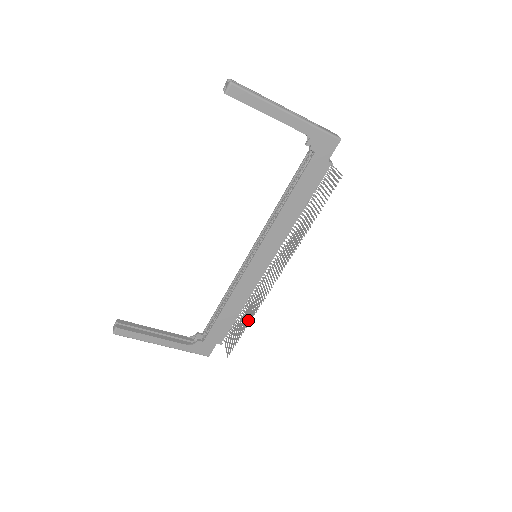
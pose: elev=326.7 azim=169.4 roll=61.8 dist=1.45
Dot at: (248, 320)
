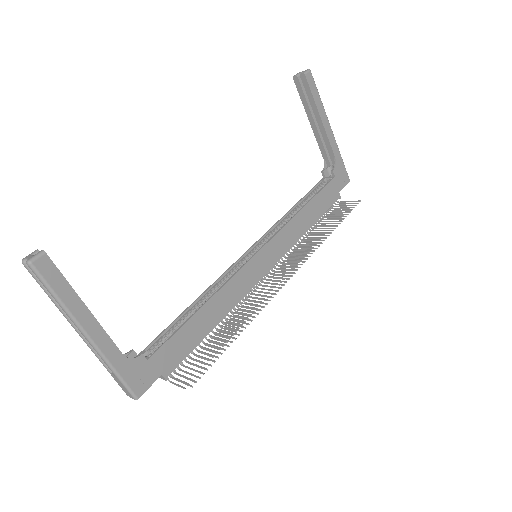
Dot at: occluded
